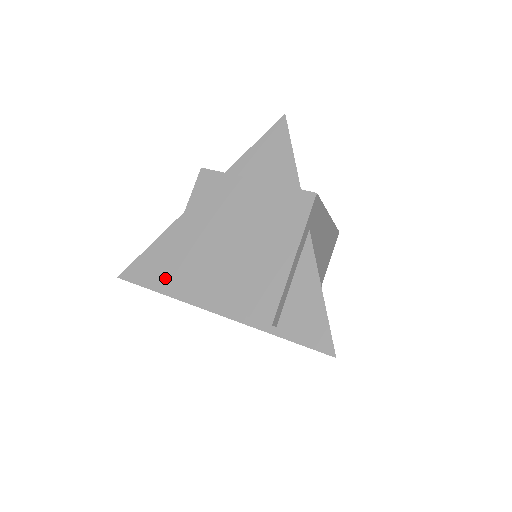
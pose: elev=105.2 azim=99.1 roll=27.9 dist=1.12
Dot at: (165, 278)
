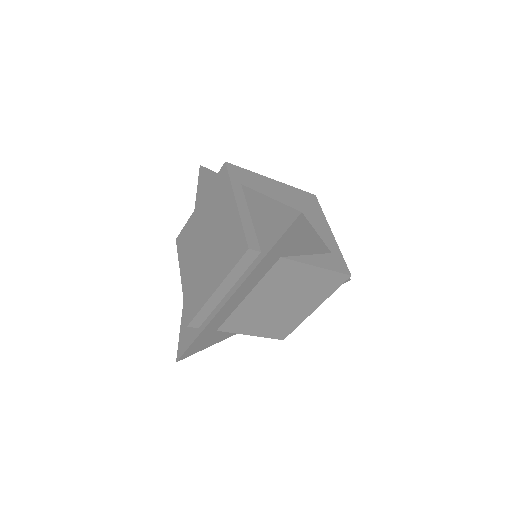
Dot at: (188, 317)
